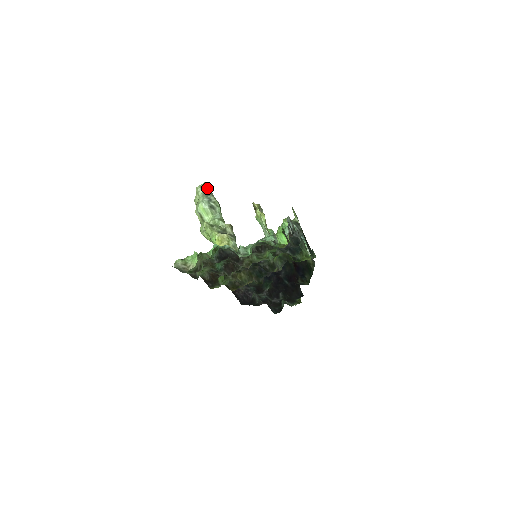
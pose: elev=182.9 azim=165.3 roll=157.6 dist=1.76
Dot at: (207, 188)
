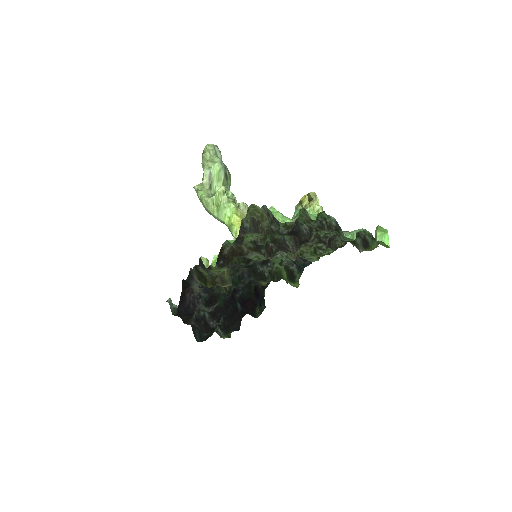
Dot at: (220, 153)
